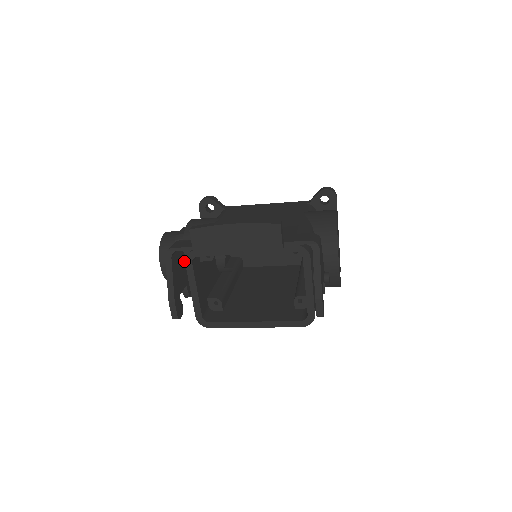
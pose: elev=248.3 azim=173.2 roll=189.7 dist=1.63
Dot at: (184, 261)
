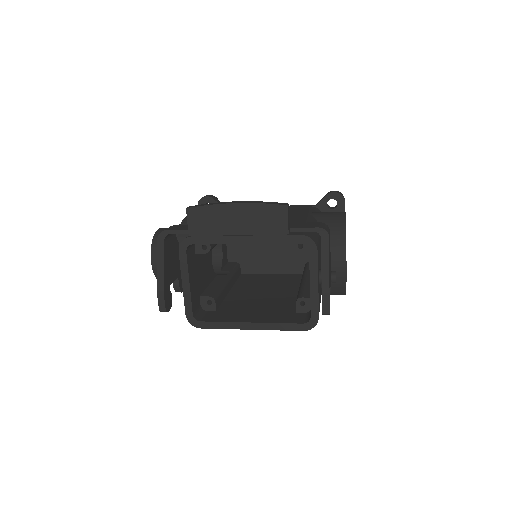
Dot at: (177, 250)
